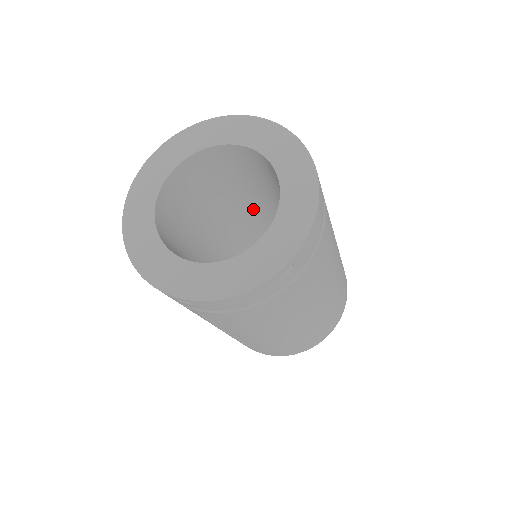
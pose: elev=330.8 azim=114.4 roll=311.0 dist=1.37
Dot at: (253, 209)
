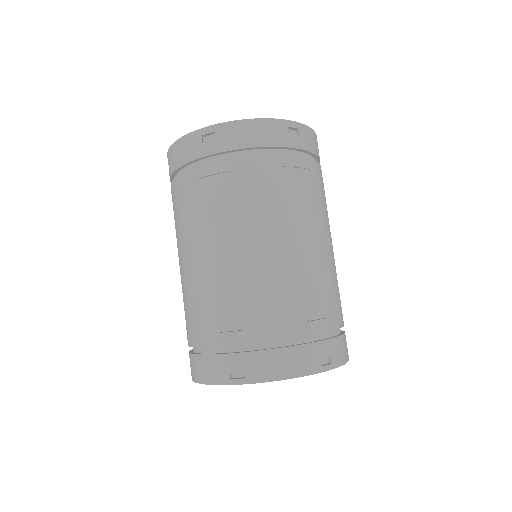
Dot at: occluded
